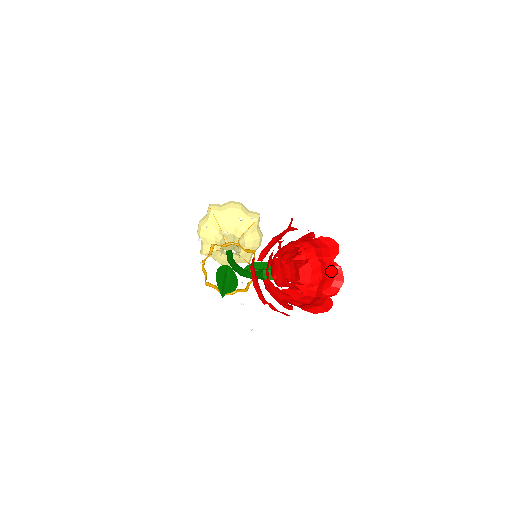
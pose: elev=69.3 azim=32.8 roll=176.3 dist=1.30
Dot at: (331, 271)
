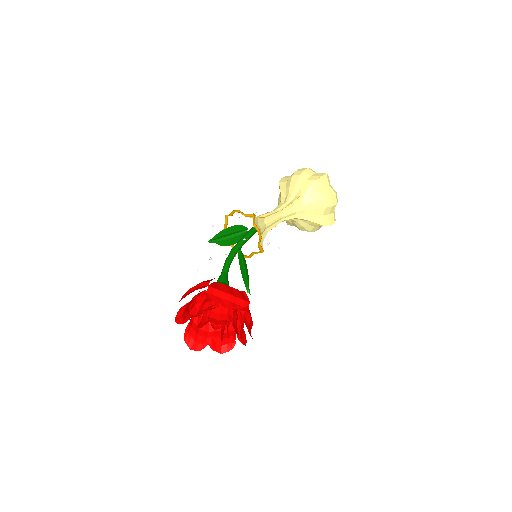
Dot at: (228, 342)
